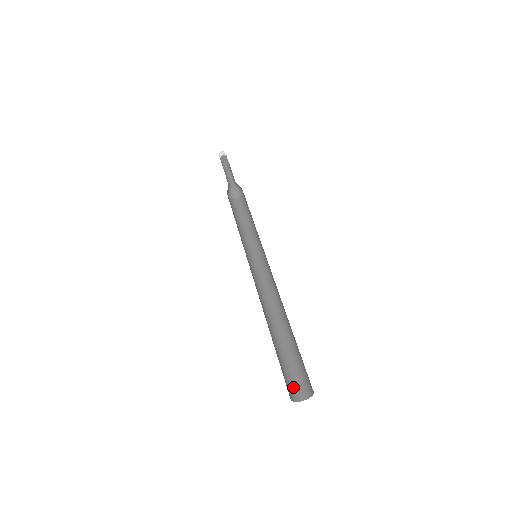
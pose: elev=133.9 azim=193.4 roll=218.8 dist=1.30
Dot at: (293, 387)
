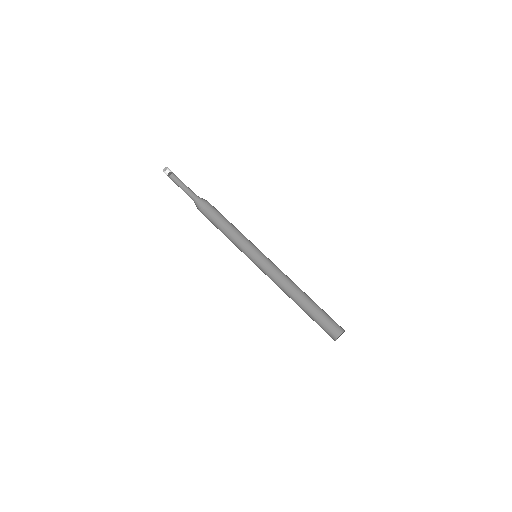
Dot at: (330, 332)
